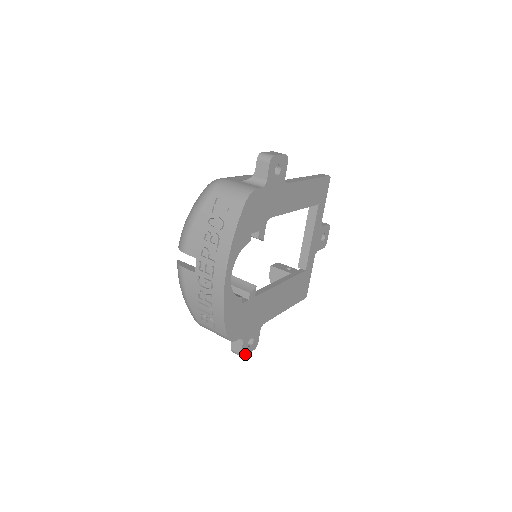
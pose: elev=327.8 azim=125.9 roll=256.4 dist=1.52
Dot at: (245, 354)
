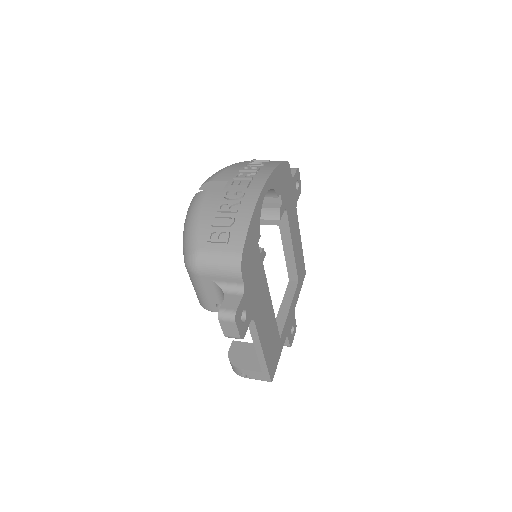
Dot at: (236, 322)
